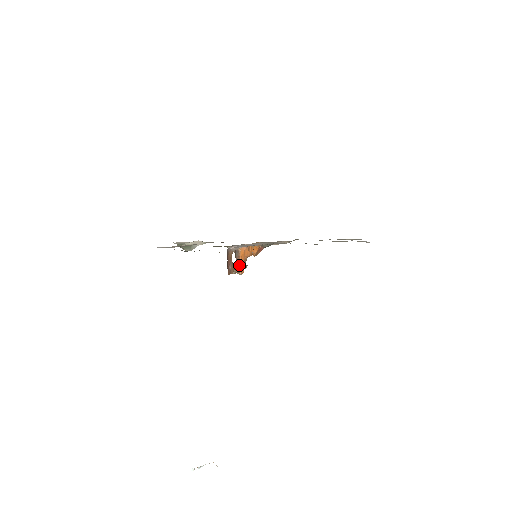
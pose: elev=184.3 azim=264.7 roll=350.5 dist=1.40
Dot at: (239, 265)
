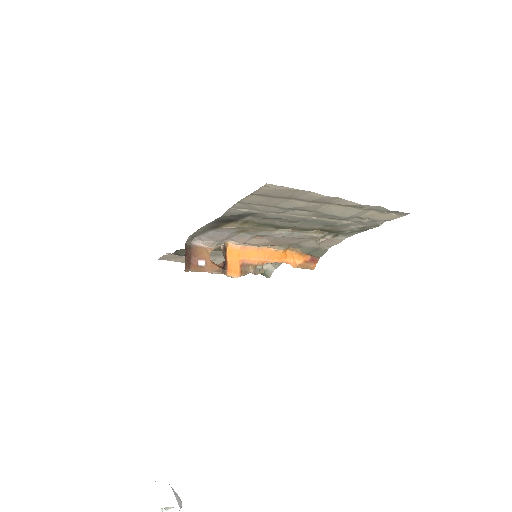
Dot at: (226, 265)
